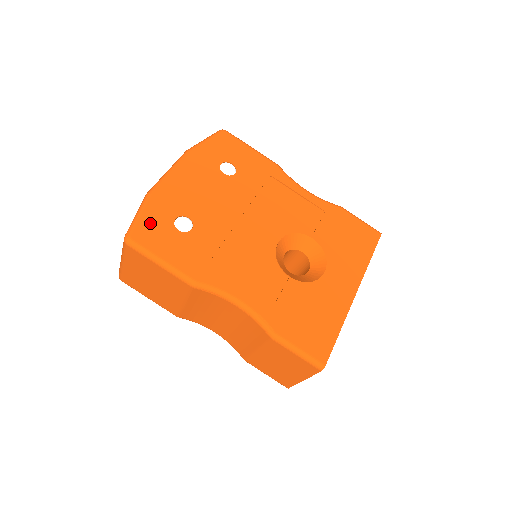
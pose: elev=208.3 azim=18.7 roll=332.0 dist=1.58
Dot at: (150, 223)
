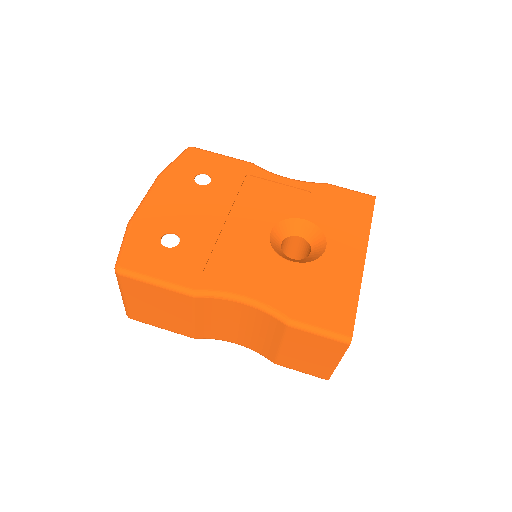
Dot at: (136, 248)
